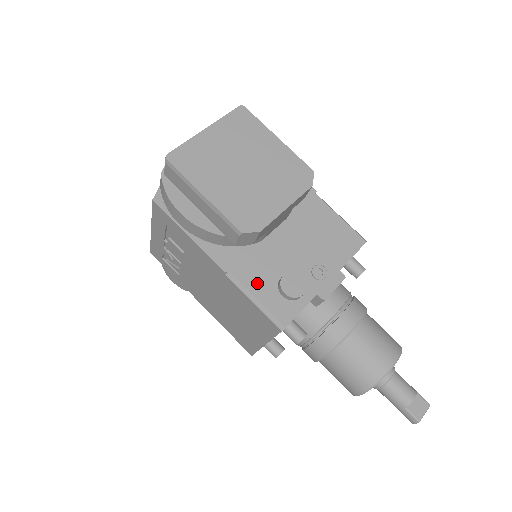
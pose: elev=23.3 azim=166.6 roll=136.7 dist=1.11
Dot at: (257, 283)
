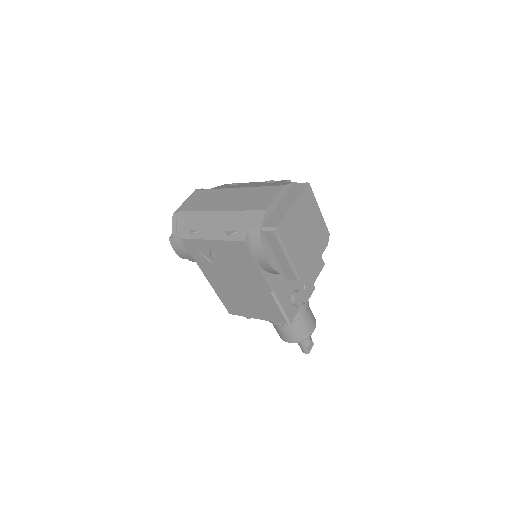
Dot at: (284, 297)
